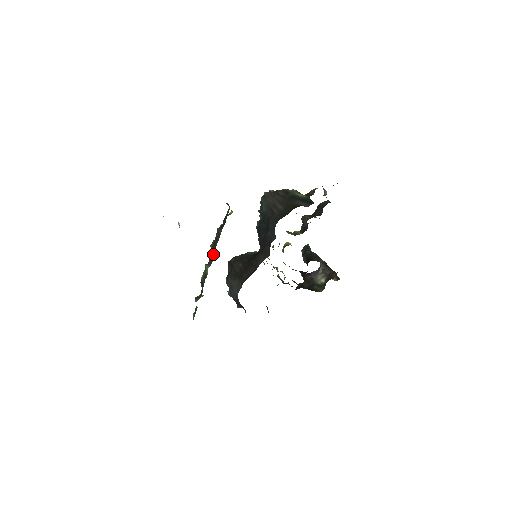
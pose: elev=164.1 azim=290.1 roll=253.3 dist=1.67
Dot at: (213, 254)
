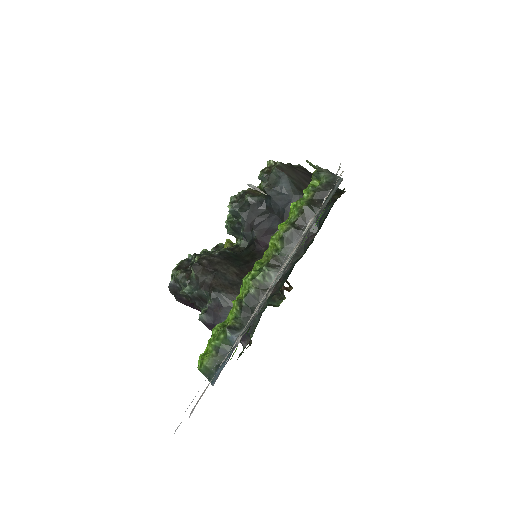
Dot at: occluded
